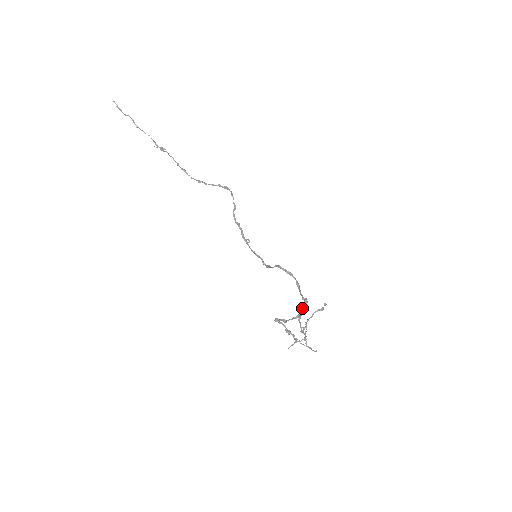
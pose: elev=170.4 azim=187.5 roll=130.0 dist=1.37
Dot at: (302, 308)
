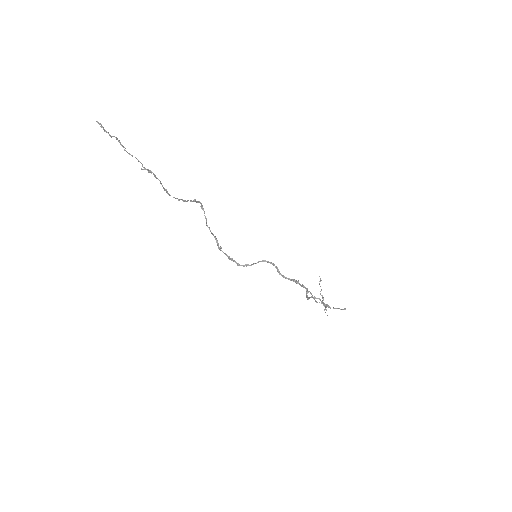
Dot at: (303, 286)
